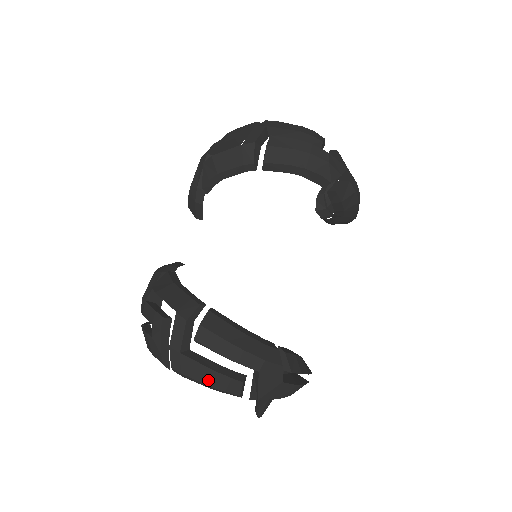
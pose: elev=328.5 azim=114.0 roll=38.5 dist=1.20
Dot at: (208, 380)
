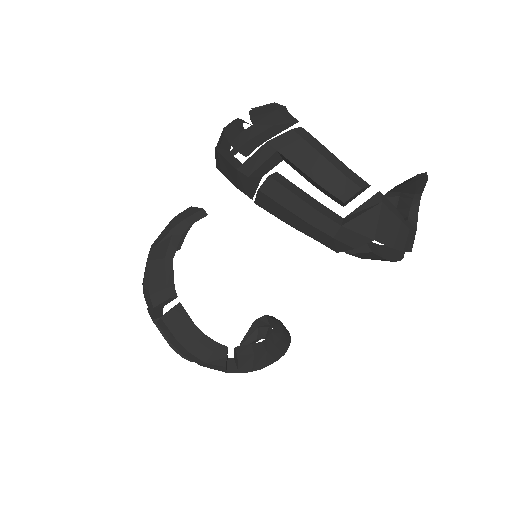
Dot at: occluded
